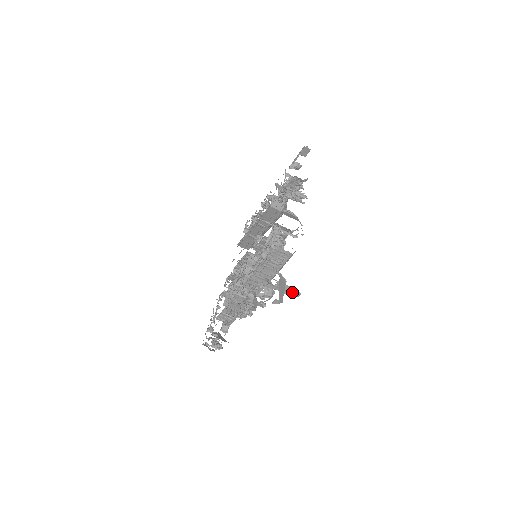
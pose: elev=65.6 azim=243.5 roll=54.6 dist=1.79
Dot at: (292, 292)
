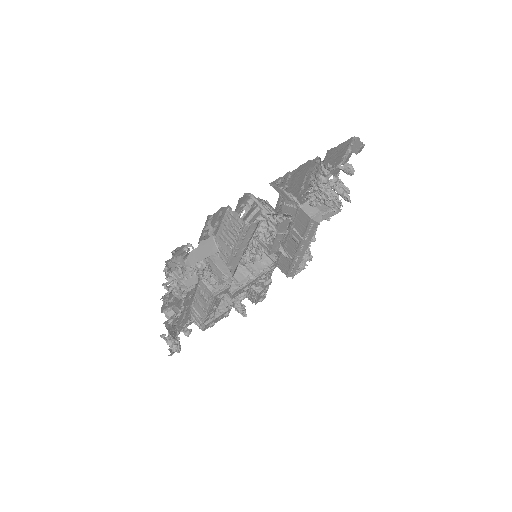
Dot at: (222, 270)
